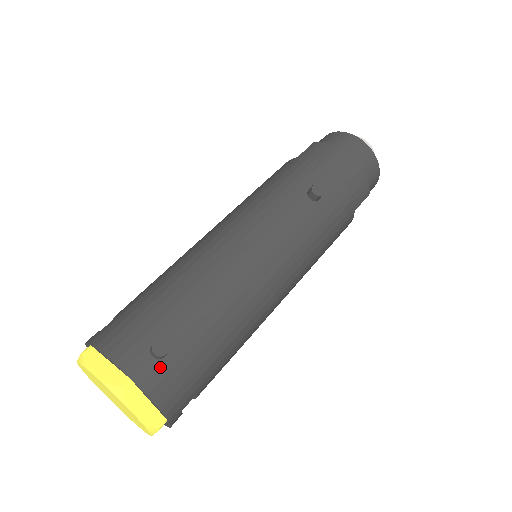
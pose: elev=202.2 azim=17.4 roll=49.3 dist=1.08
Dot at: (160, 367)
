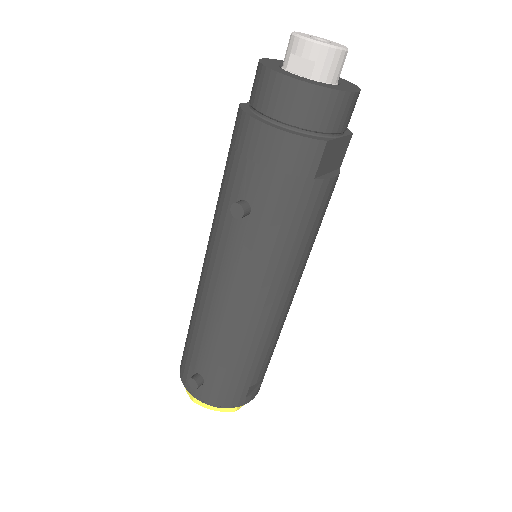
Dot at: (205, 389)
